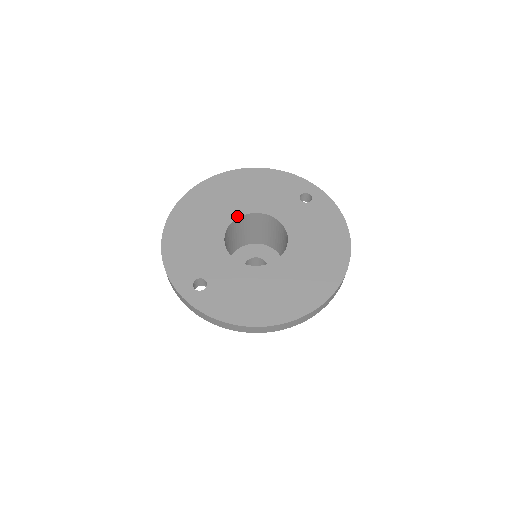
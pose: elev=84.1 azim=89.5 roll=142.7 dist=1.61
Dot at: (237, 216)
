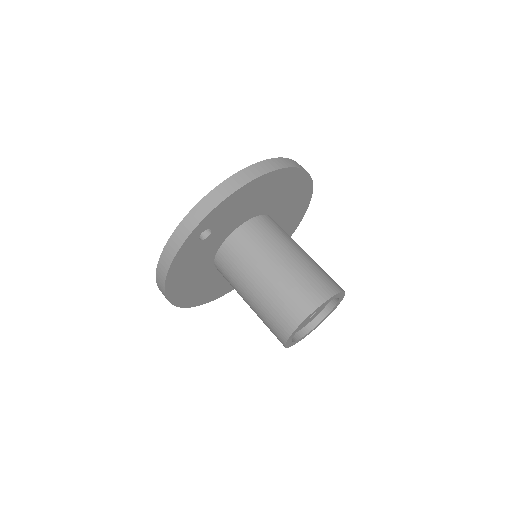
Dot at: occluded
